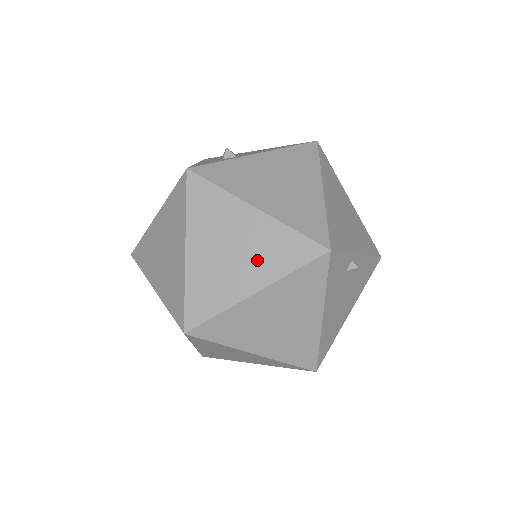
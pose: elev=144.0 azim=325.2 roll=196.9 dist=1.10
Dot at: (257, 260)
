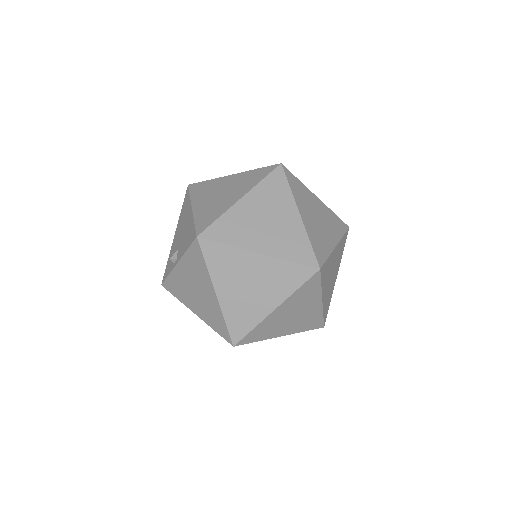
Dot at: (329, 227)
